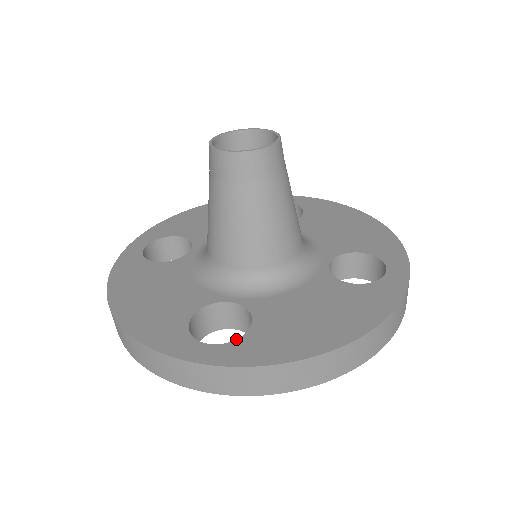
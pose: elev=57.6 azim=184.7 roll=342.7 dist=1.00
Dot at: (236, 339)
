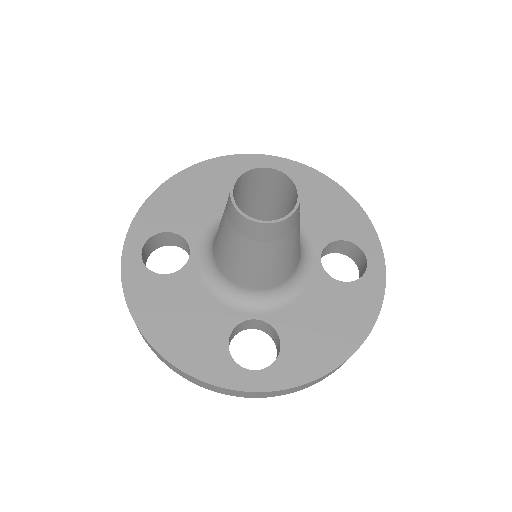
Dot at: (274, 361)
